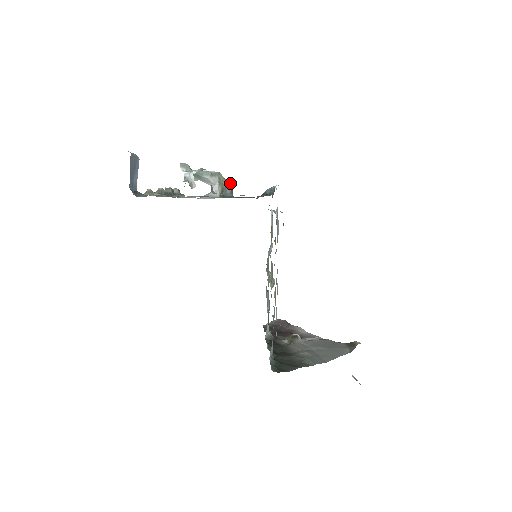
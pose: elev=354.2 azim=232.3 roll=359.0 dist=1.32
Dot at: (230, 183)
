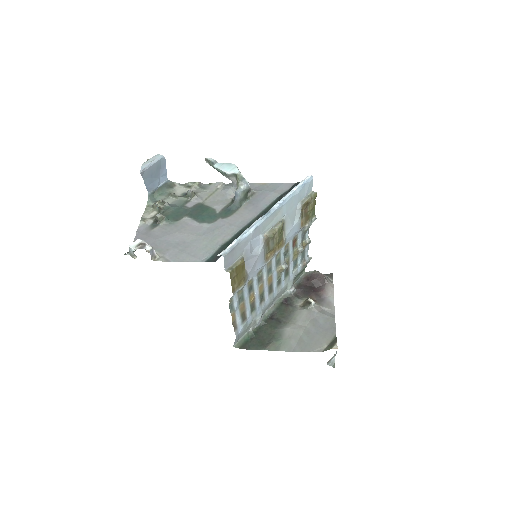
Dot at: (244, 187)
